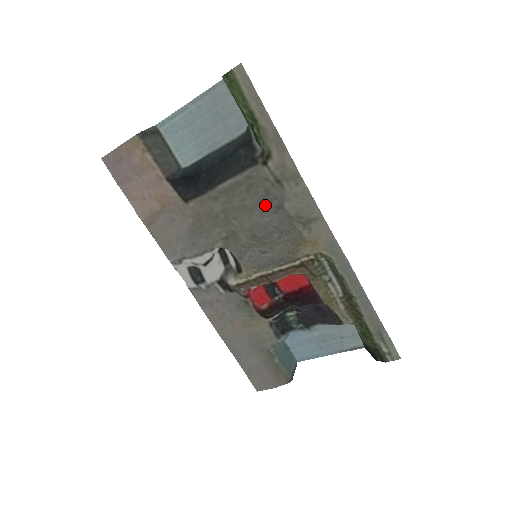
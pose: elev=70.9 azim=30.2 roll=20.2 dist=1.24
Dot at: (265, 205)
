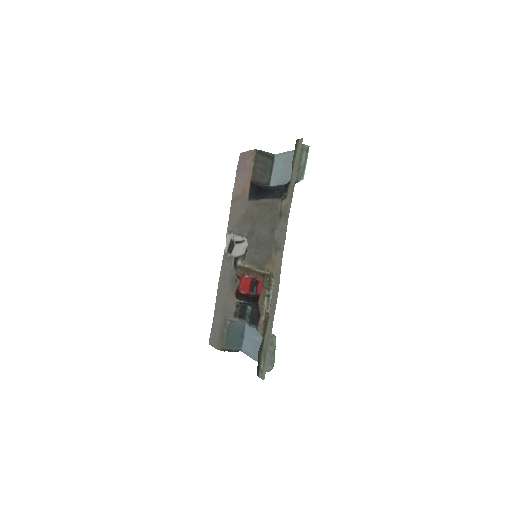
Dot at: (270, 224)
